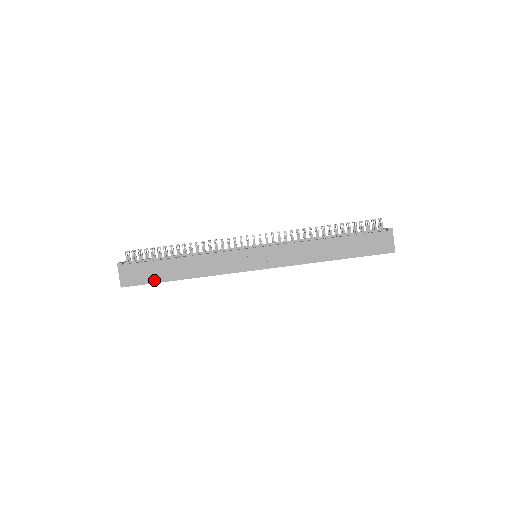
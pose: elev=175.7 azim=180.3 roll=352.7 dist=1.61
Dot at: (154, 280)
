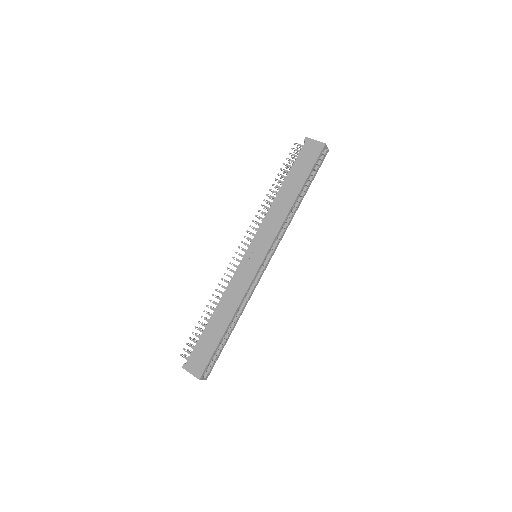
Dot at: (213, 348)
